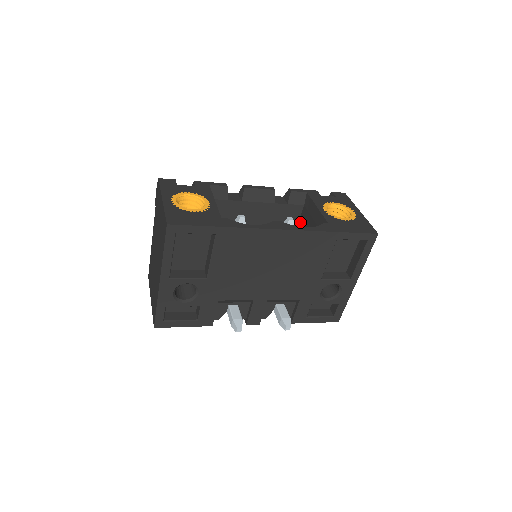
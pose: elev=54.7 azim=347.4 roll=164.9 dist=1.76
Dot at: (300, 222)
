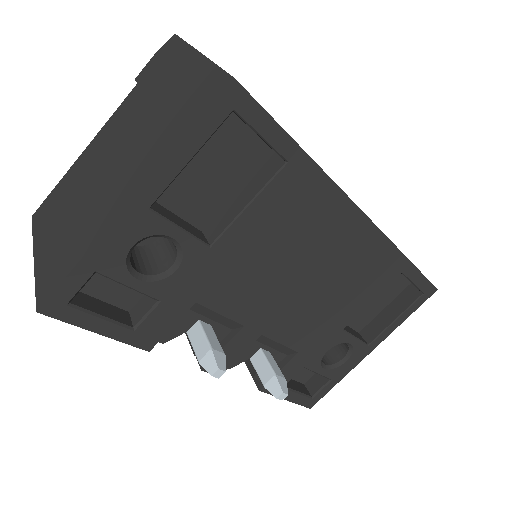
Dot at: occluded
